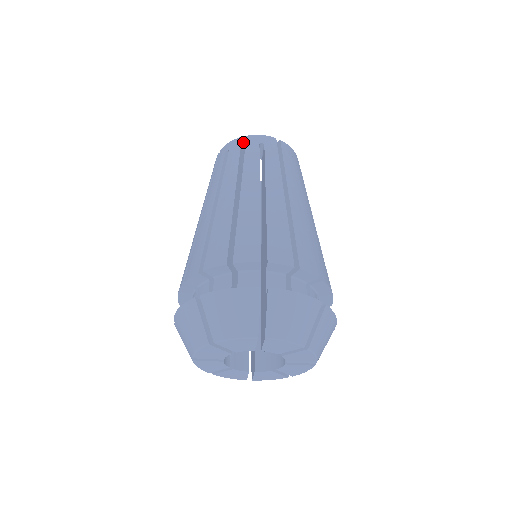
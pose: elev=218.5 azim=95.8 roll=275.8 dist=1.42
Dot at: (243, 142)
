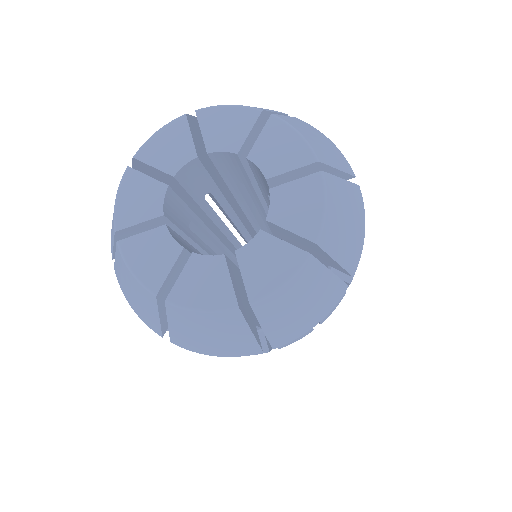
Dot at: occluded
